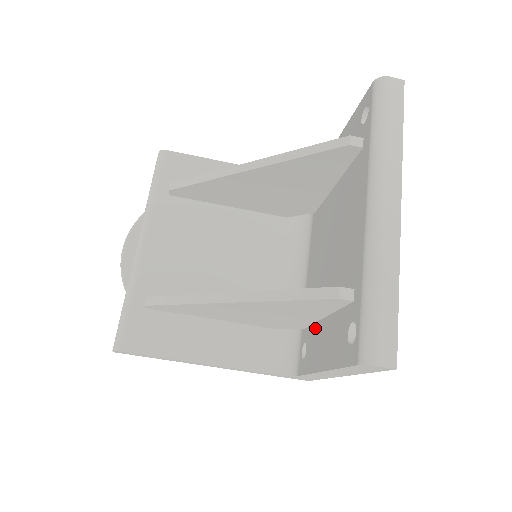
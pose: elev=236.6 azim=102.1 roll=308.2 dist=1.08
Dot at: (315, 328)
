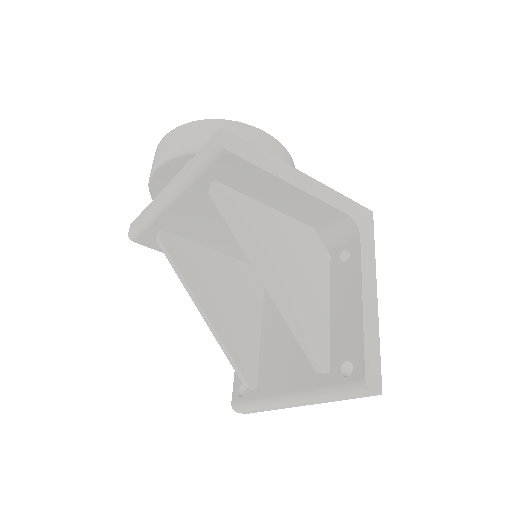
Dot at: occluded
